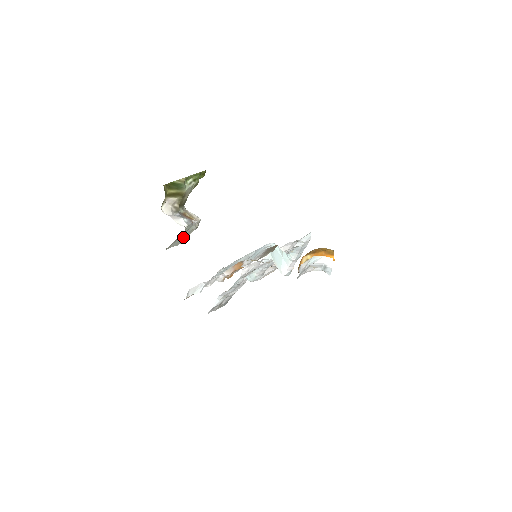
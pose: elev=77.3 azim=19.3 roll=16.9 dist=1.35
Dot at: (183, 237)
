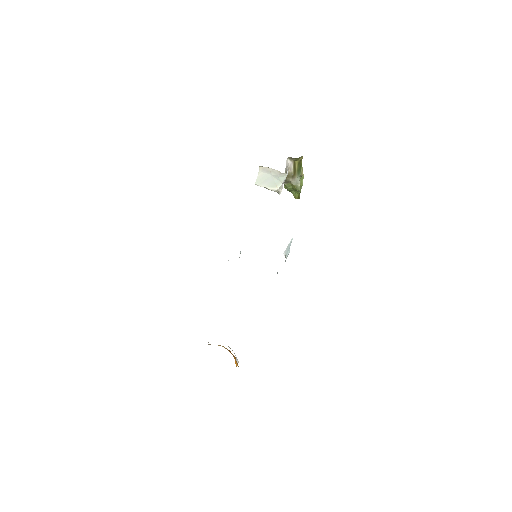
Dot at: (269, 181)
